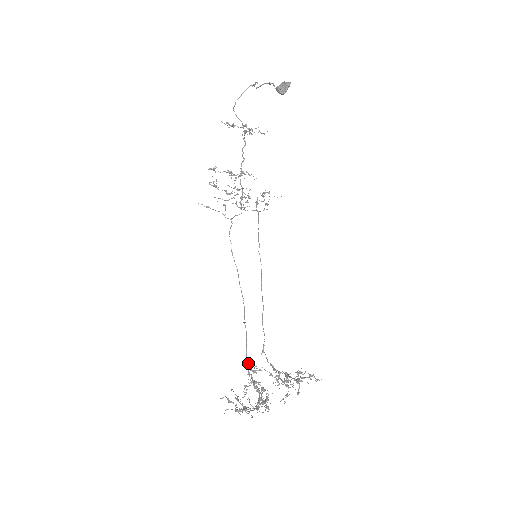
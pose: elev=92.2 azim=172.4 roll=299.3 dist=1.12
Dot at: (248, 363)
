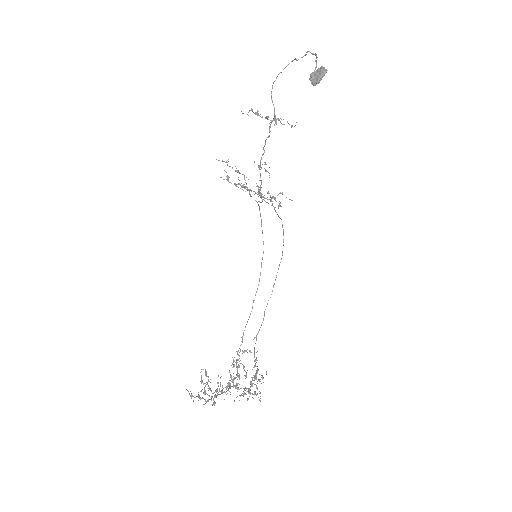
Dot at: (242, 342)
